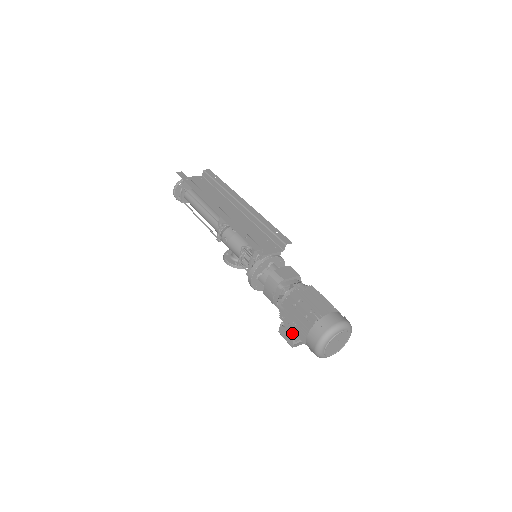
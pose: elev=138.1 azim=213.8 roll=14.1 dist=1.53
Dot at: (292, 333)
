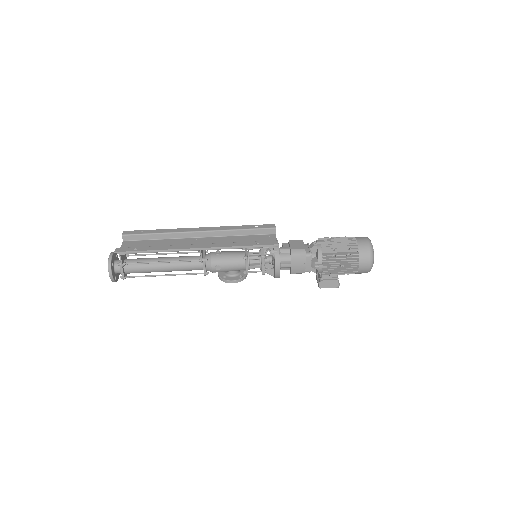
Dot at: (333, 278)
